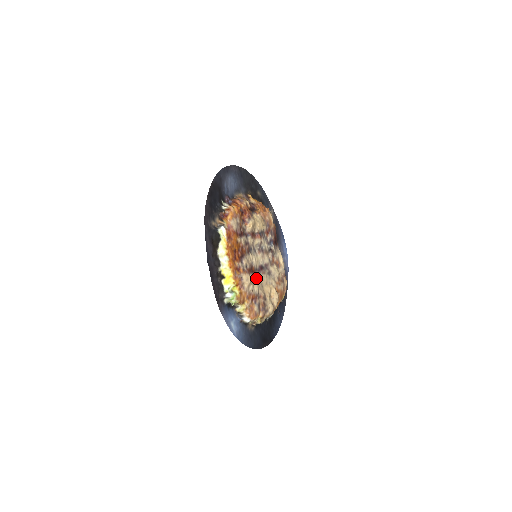
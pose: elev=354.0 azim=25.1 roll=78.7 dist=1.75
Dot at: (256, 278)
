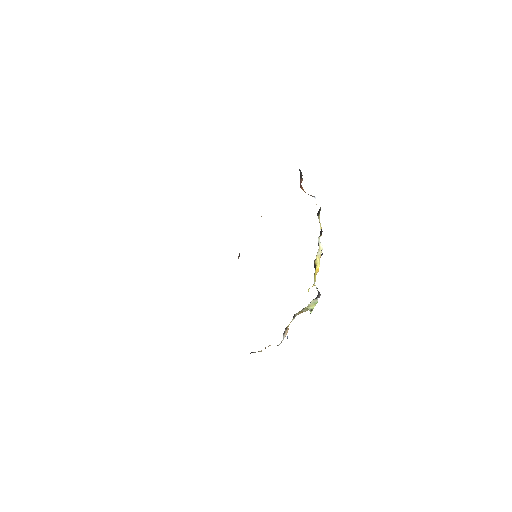
Dot at: occluded
